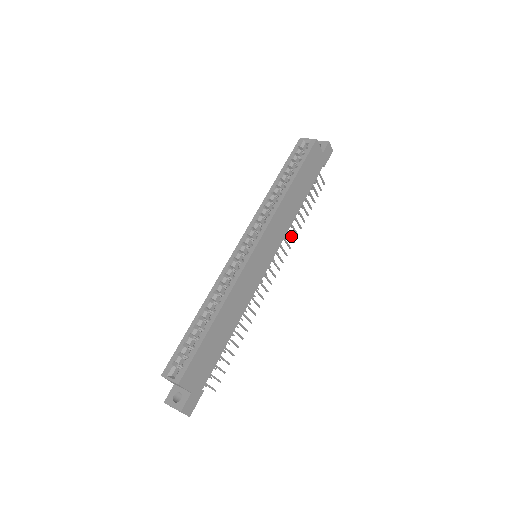
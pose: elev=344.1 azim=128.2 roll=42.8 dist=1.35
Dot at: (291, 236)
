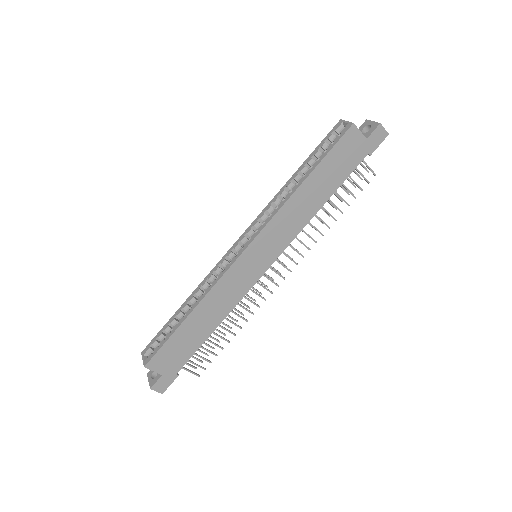
Dot at: (310, 236)
